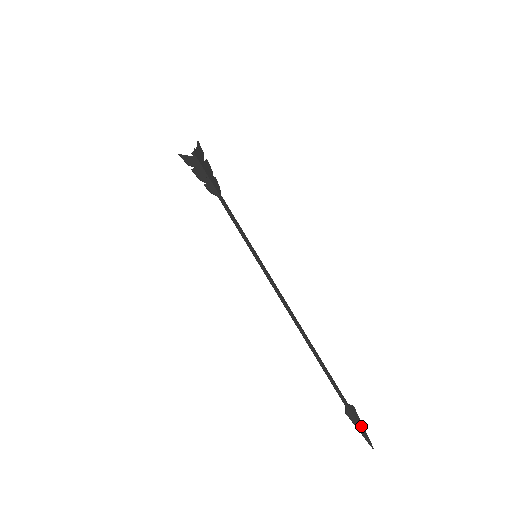
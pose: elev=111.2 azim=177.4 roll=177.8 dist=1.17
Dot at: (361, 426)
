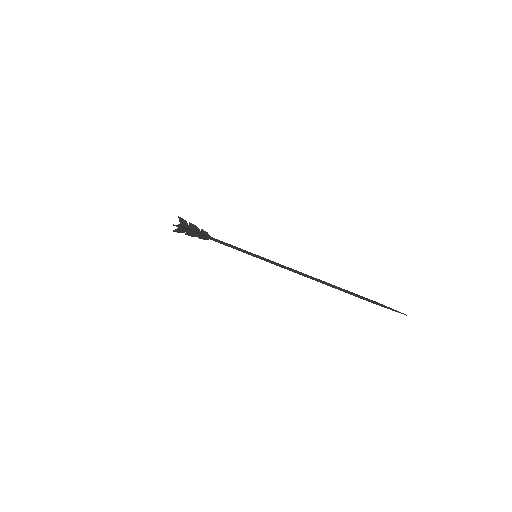
Dot at: (389, 307)
